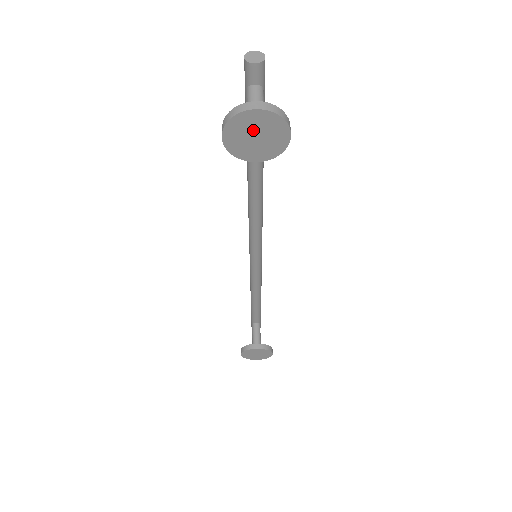
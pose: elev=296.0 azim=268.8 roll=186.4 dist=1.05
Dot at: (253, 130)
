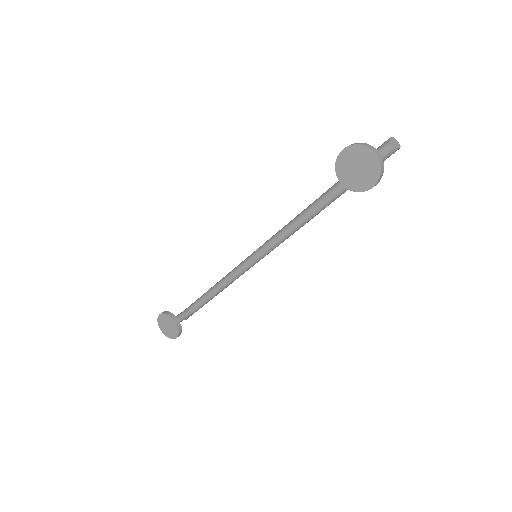
Dot at: (361, 163)
